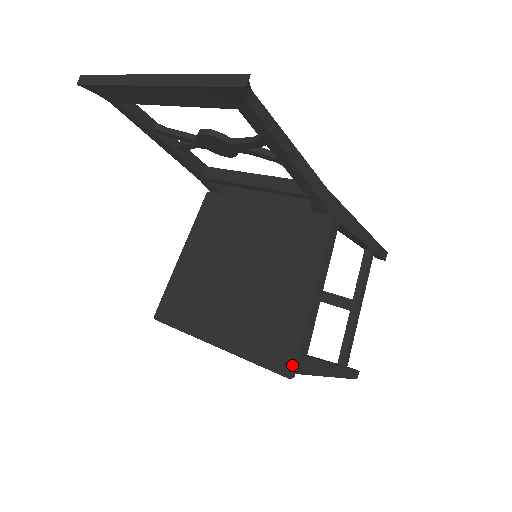
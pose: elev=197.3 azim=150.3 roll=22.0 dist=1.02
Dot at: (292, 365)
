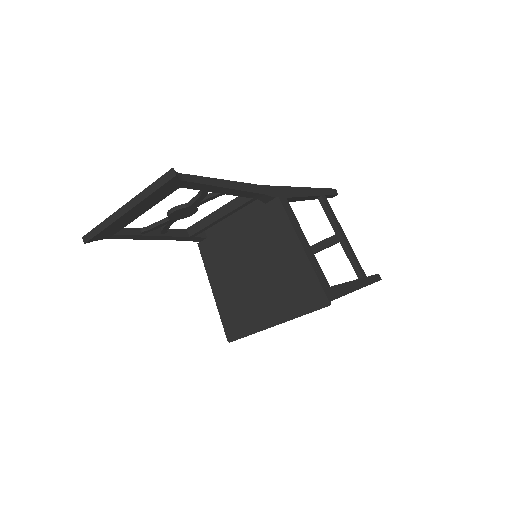
Dot at: (324, 297)
